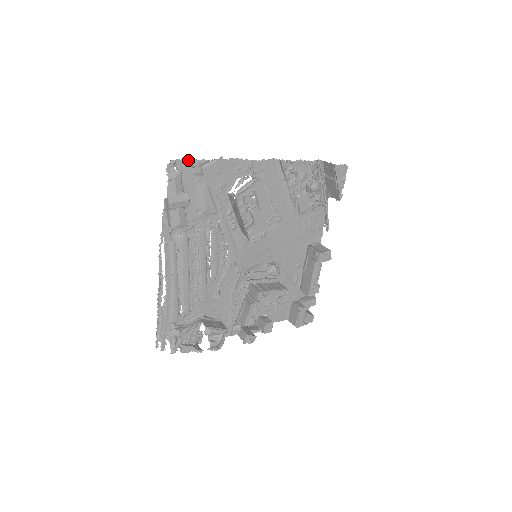
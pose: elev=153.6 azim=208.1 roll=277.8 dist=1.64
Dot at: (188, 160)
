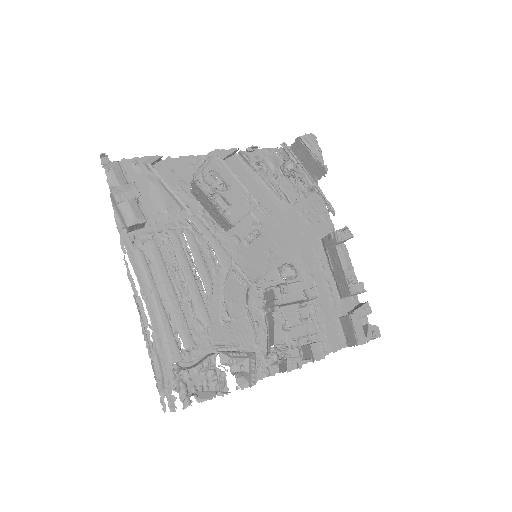
Dot at: (129, 160)
